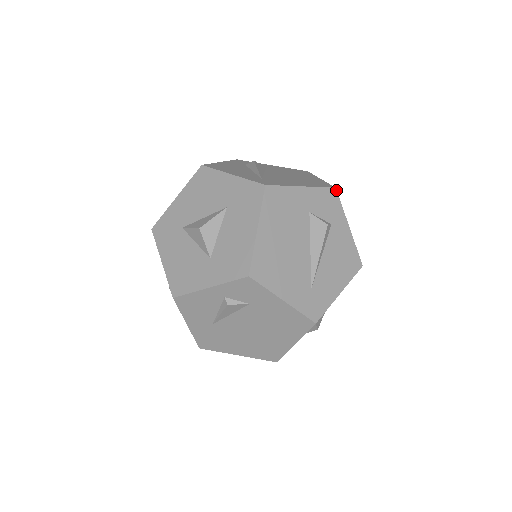
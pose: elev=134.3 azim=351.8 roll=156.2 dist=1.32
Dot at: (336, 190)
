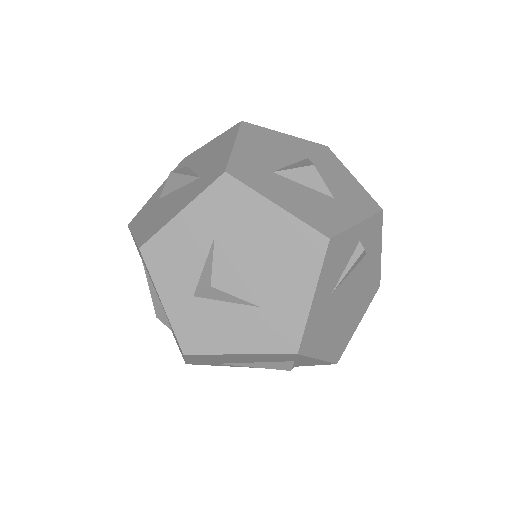
Dot at: occluded
